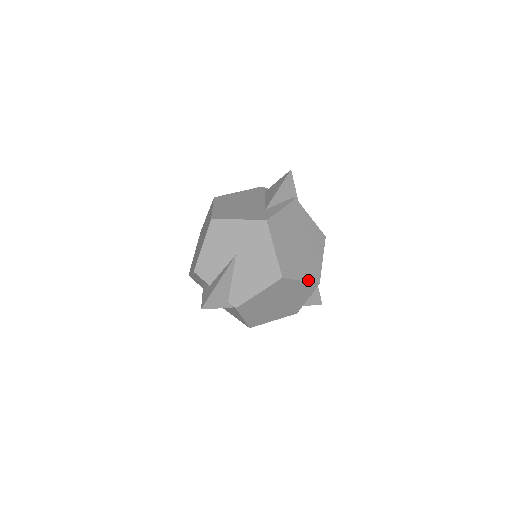
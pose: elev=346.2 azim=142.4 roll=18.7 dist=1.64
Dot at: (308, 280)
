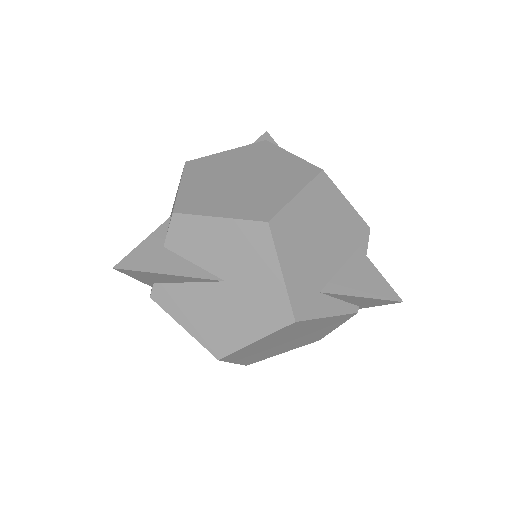
Dot at: (241, 363)
